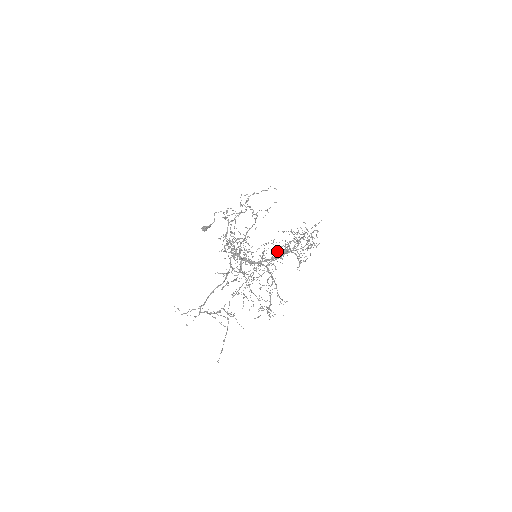
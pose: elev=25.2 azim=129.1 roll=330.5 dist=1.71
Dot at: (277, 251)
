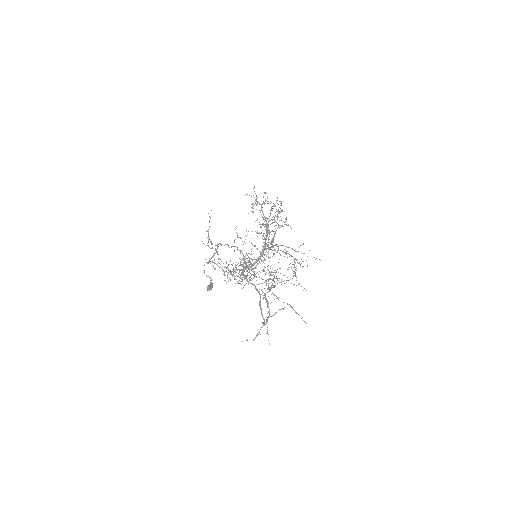
Dot at: occluded
